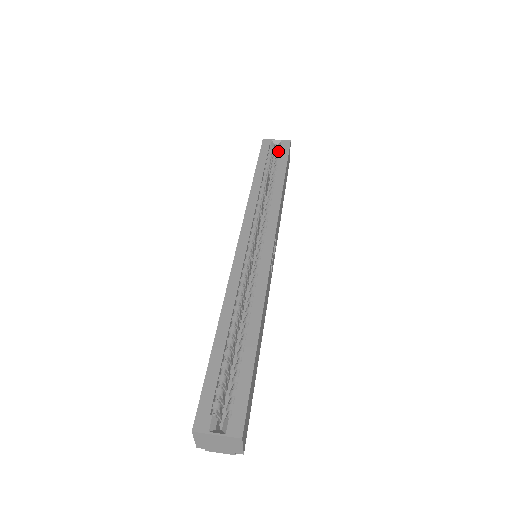
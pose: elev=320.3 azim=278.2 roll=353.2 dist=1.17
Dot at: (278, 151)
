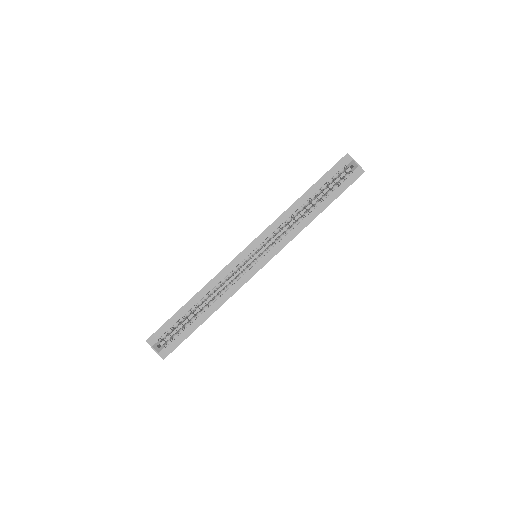
Dot at: (346, 176)
